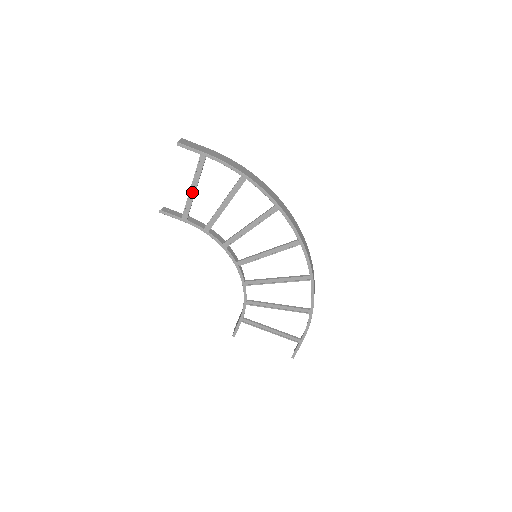
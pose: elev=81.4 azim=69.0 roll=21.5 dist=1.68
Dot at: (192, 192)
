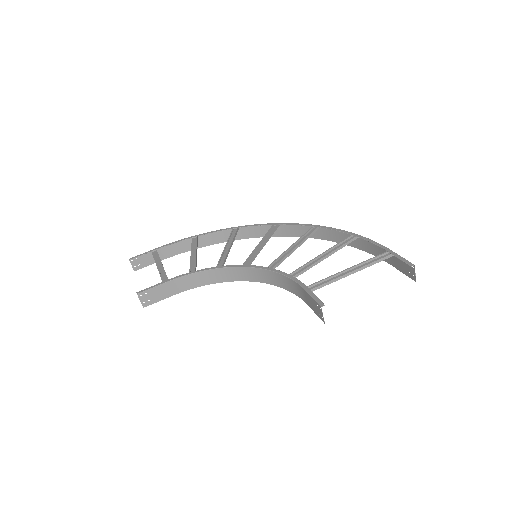
Dot at: (160, 269)
